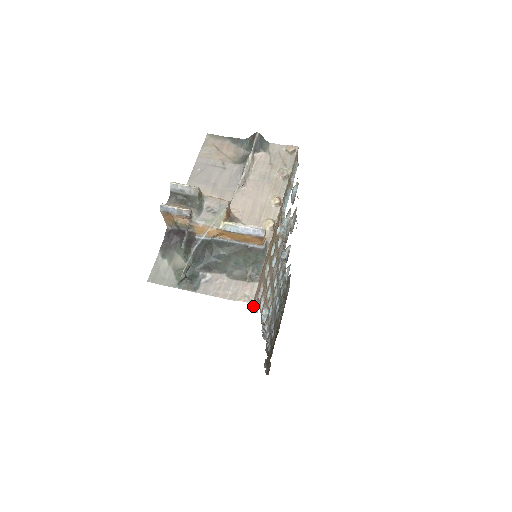
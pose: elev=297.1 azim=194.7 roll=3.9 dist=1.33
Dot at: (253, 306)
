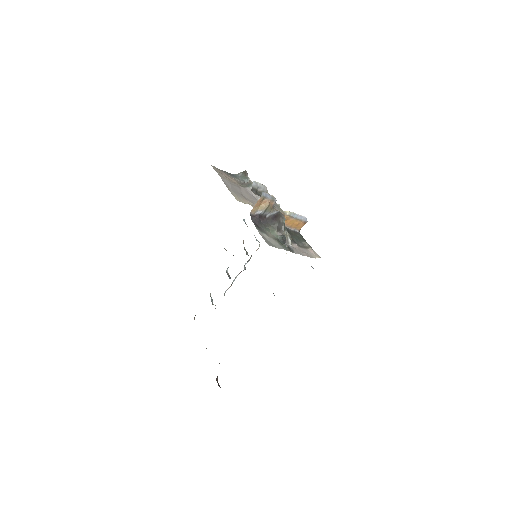
Dot at: occluded
